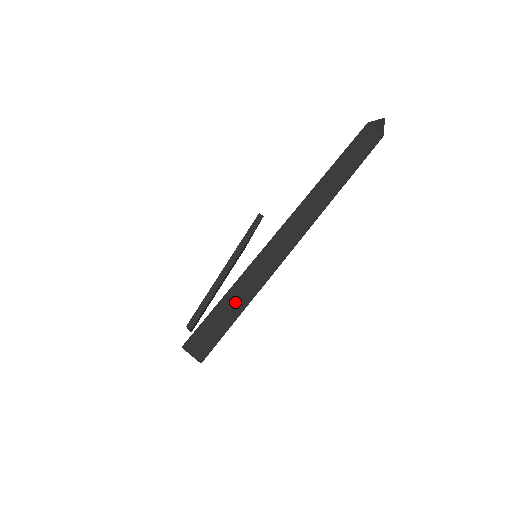
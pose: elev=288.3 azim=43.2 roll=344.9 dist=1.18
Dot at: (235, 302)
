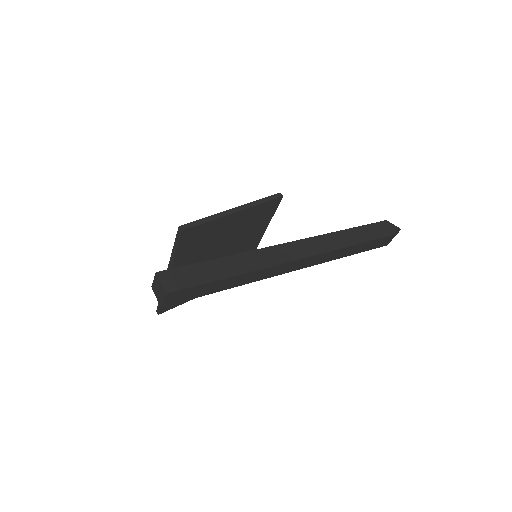
Dot at: (222, 268)
